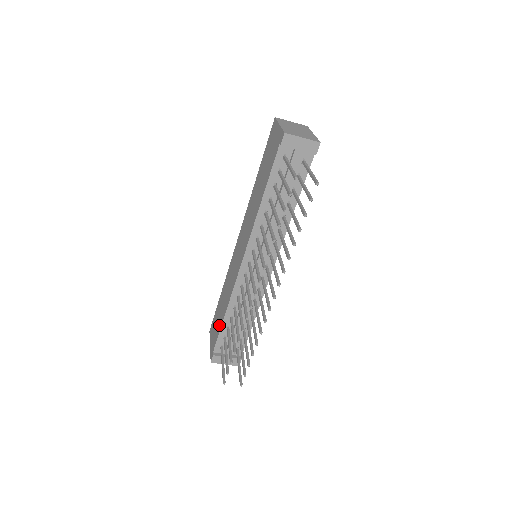
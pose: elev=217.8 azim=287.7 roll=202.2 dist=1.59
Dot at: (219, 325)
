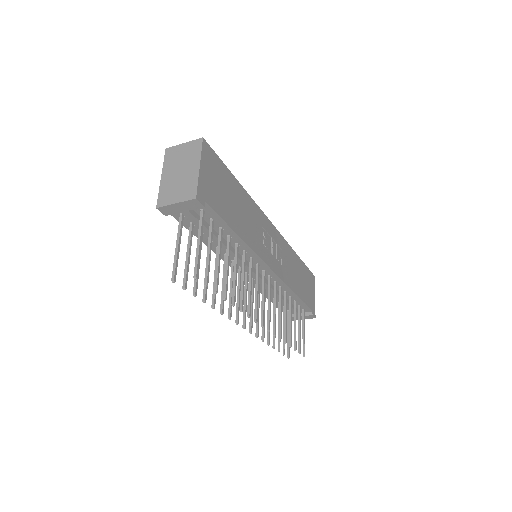
Dot at: occluded
